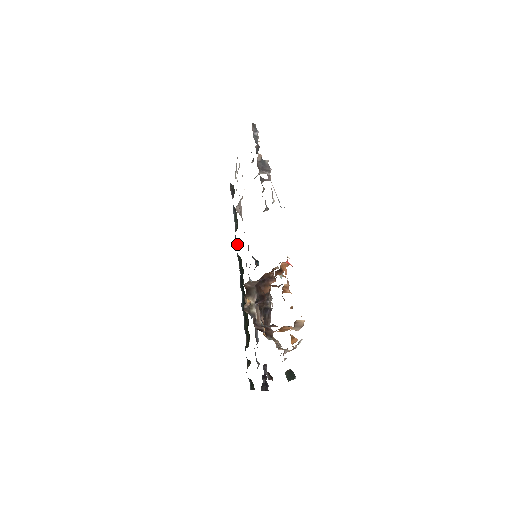
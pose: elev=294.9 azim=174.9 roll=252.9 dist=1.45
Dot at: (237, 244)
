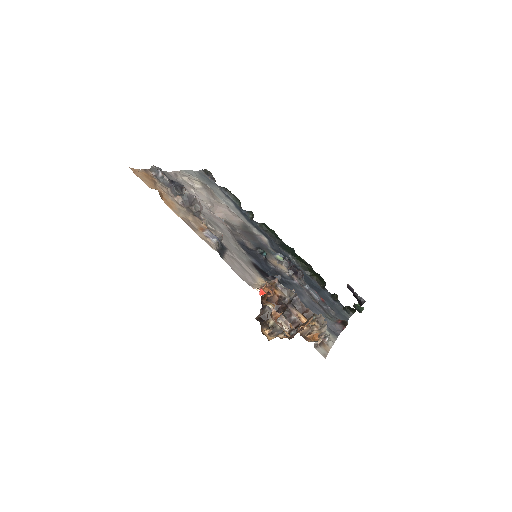
Dot at: (250, 218)
